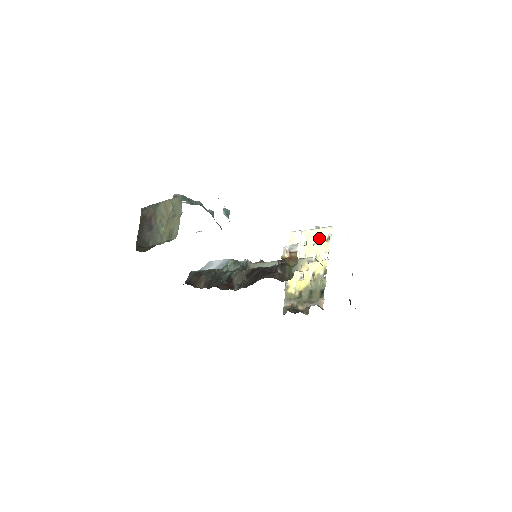
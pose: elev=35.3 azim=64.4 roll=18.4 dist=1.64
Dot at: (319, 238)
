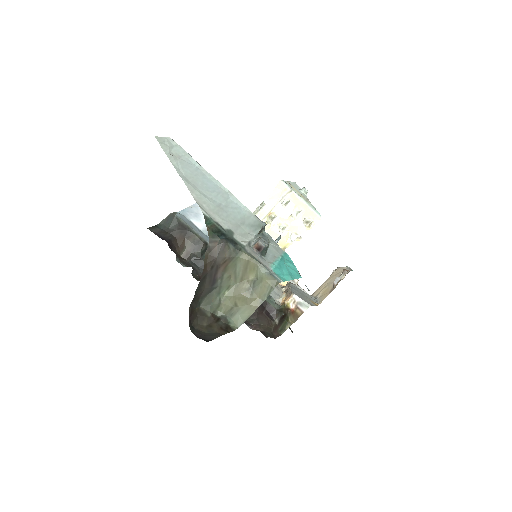
Dot at: (301, 214)
